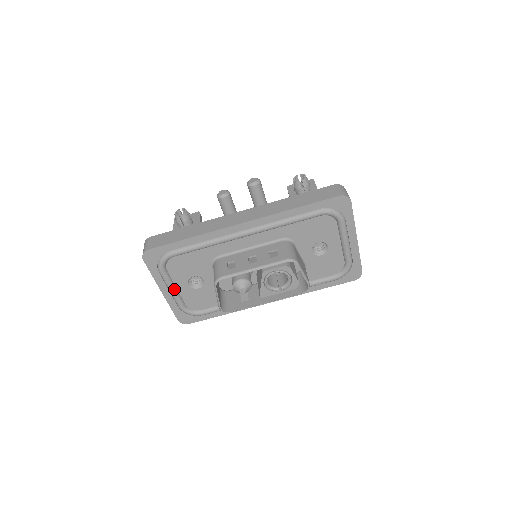
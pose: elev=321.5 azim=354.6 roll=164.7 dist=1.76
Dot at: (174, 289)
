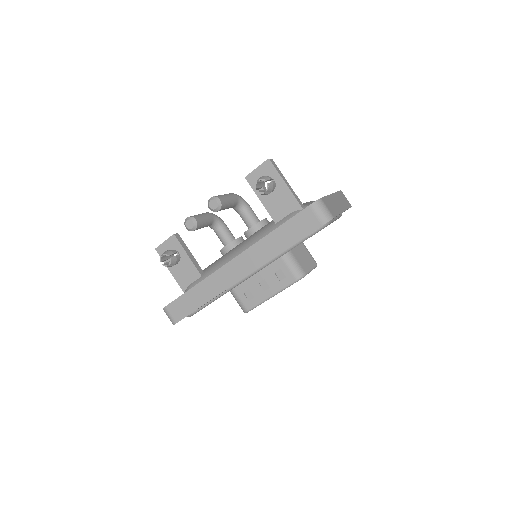
Dot at: occluded
